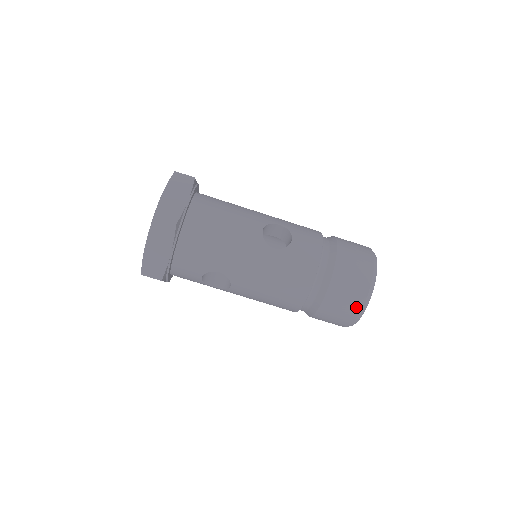
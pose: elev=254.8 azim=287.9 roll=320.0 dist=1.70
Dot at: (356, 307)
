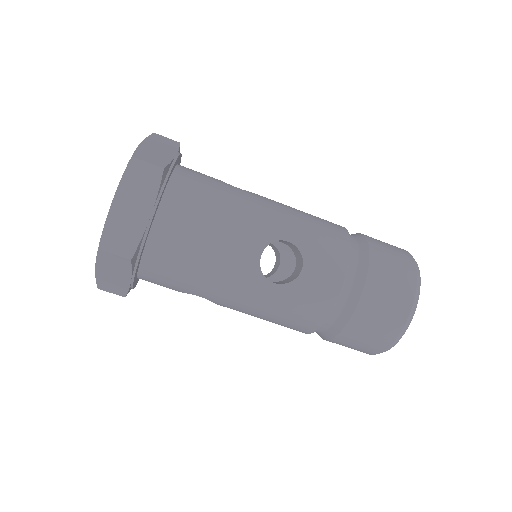
Dot at: (374, 350)
